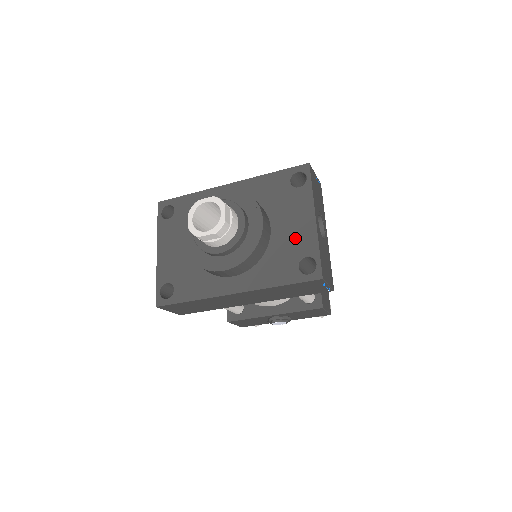
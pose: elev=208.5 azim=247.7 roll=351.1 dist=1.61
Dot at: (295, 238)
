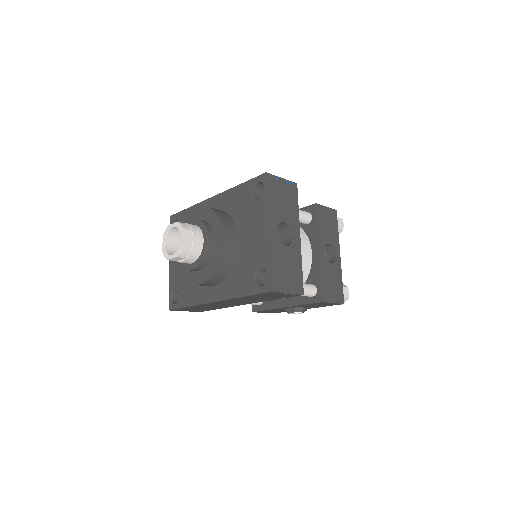
Dot at: (254, 250)
